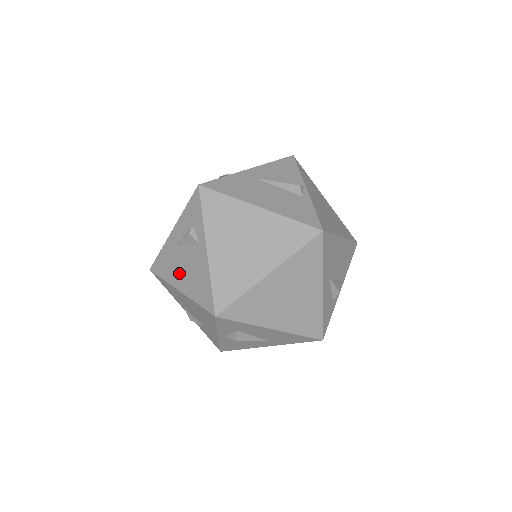
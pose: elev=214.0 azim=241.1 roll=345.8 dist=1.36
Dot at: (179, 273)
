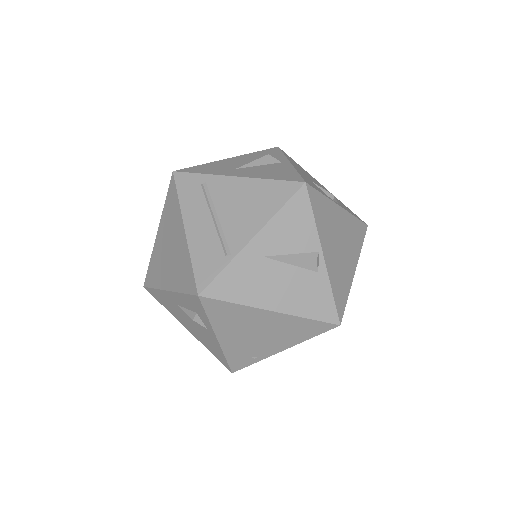
Dot at: (184, 322)
